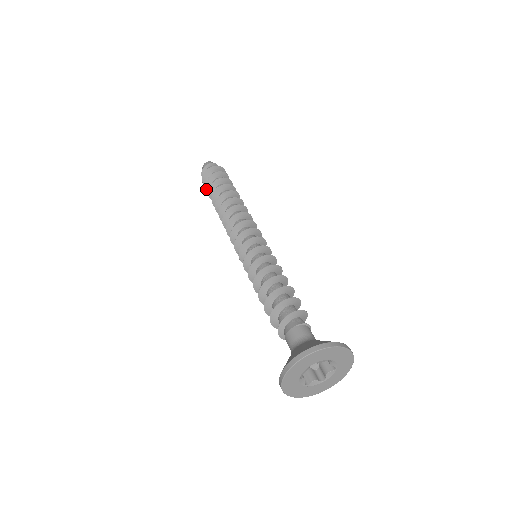
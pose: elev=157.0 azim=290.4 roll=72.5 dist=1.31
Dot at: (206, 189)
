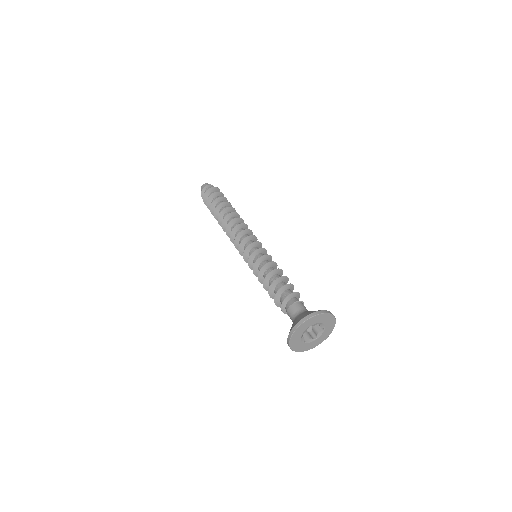
Dot at: (207, 206)
